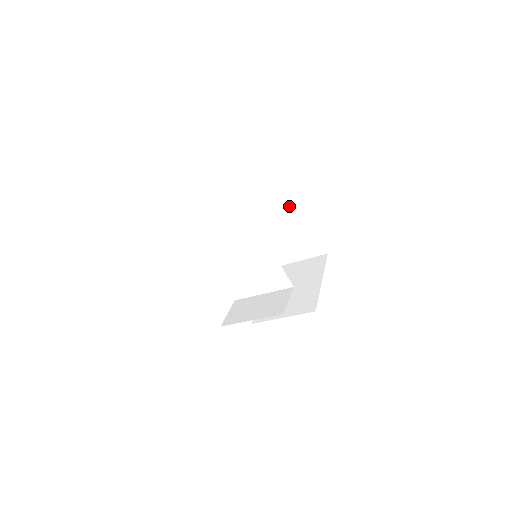
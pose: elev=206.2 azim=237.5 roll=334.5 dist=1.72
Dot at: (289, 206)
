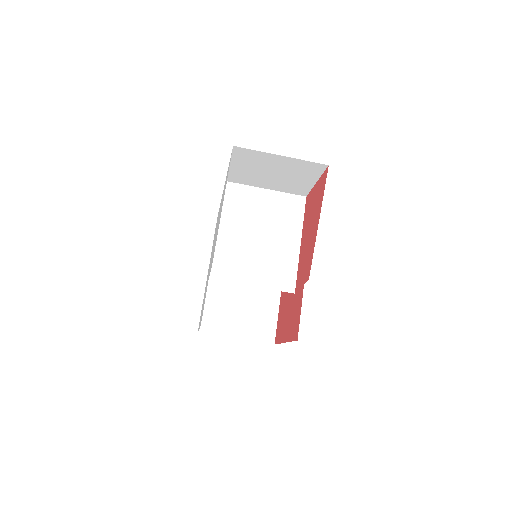
Dot at: occluded
